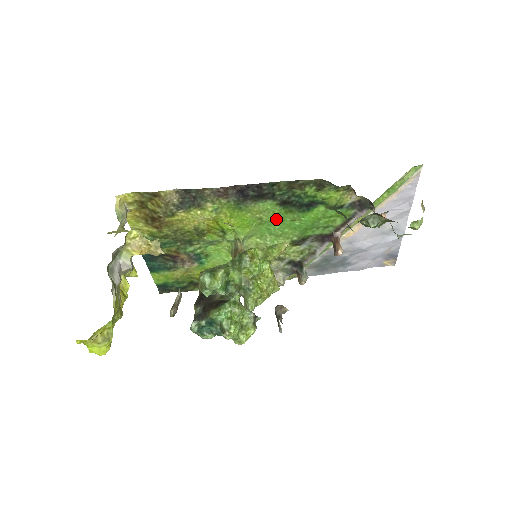
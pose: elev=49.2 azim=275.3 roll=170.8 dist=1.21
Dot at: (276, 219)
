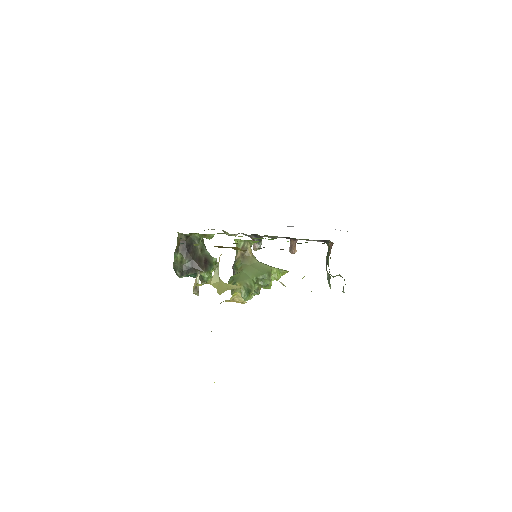
Dot at: occluded
